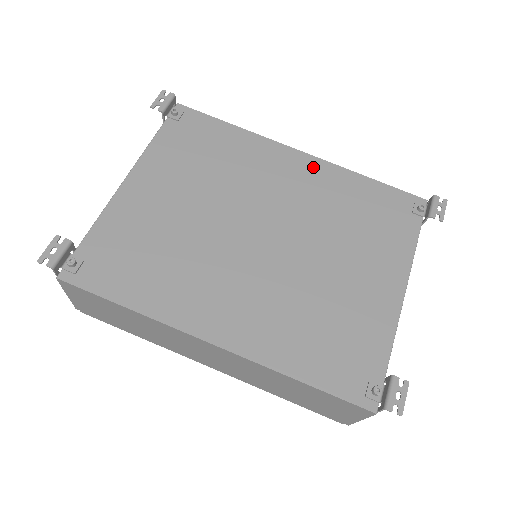
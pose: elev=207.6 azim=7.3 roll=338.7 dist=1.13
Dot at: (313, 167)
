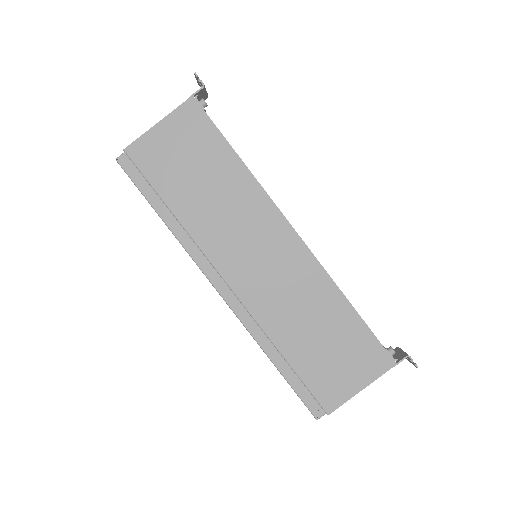
Dot at: occluded
